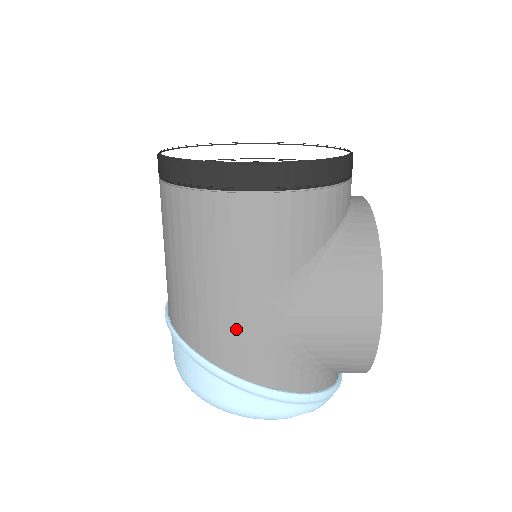
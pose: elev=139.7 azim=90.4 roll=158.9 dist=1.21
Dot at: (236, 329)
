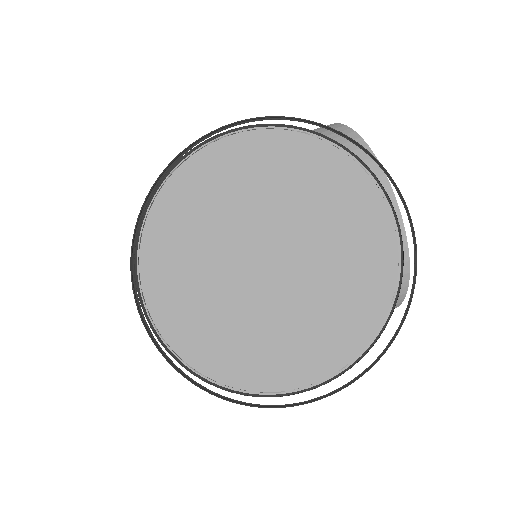
Dot at: occluded
